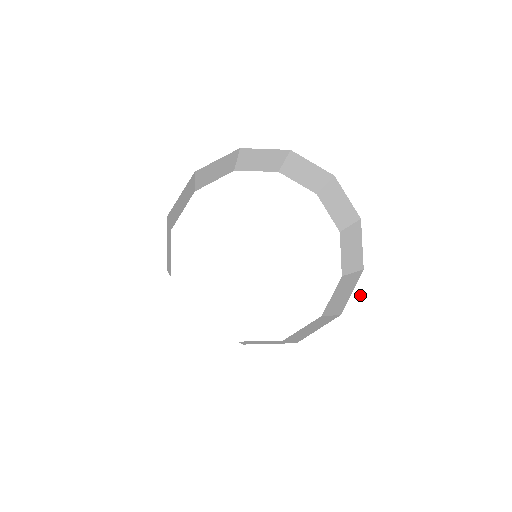
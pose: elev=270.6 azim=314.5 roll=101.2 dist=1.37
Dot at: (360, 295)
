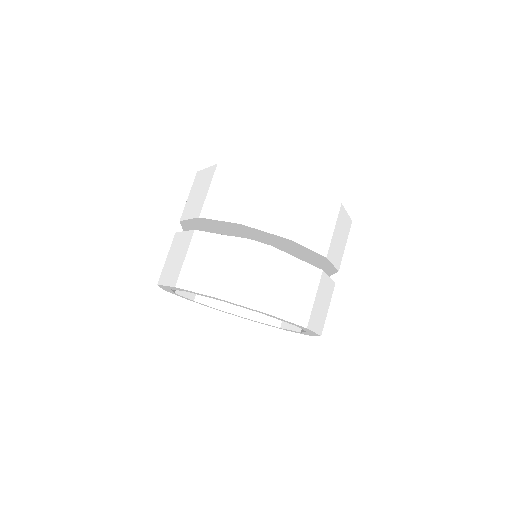
Dot at: occluded
